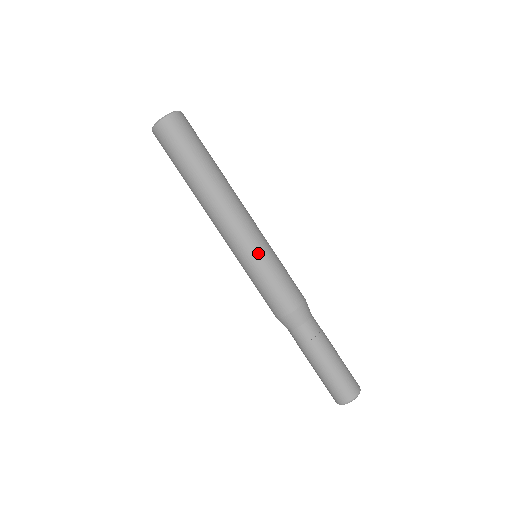
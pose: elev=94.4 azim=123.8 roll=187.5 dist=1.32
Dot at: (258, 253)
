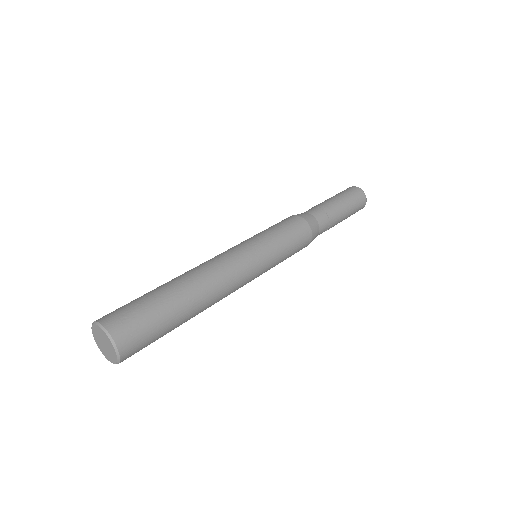
Dot at: (268, 264)
